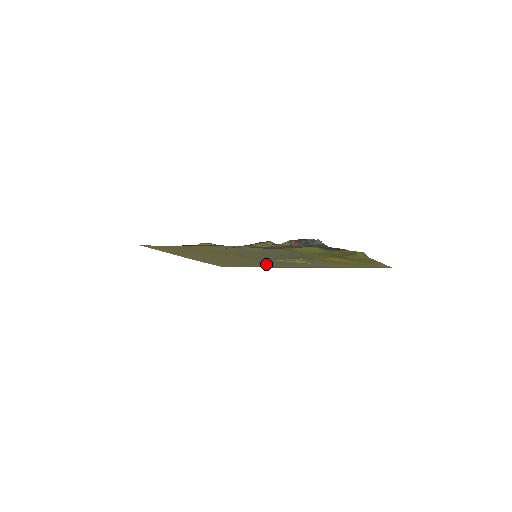
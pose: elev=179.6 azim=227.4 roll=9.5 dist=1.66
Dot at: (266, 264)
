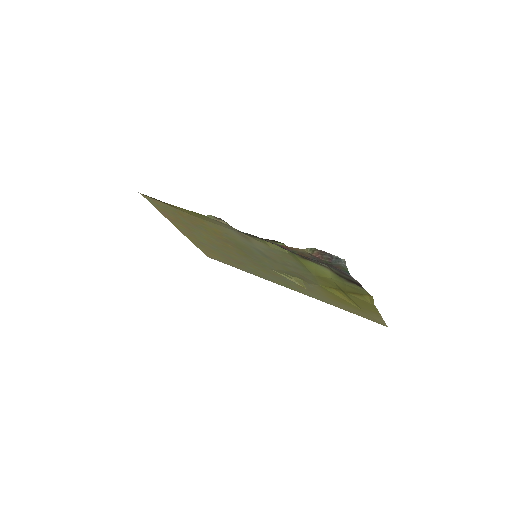
Dot at: (257, 271)
